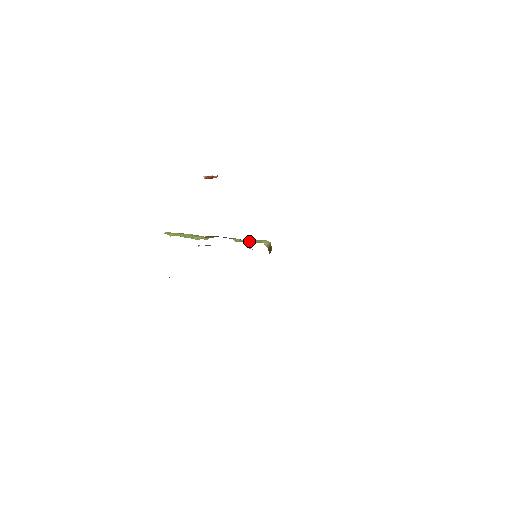
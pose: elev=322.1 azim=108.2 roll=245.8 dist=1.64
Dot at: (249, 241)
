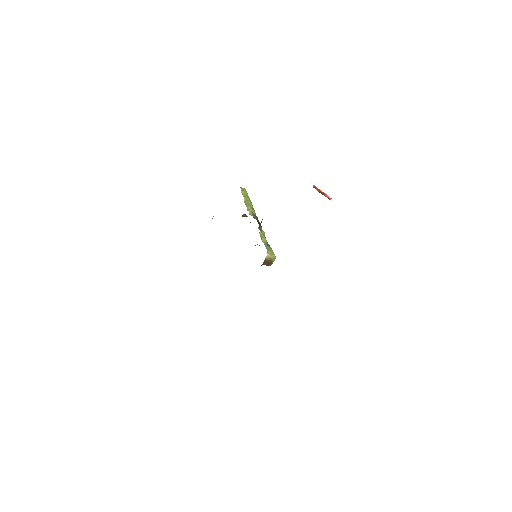
Dot at: (266, 243)
